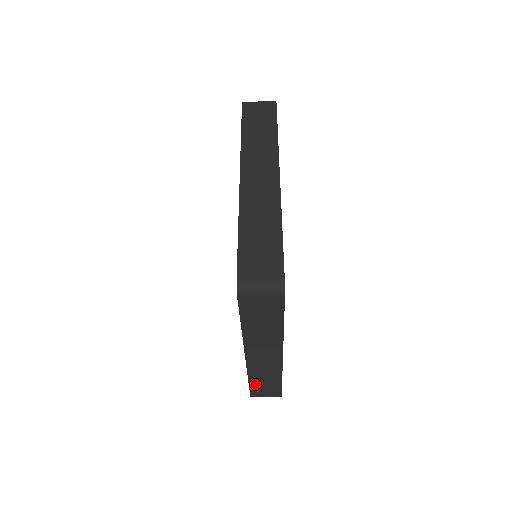
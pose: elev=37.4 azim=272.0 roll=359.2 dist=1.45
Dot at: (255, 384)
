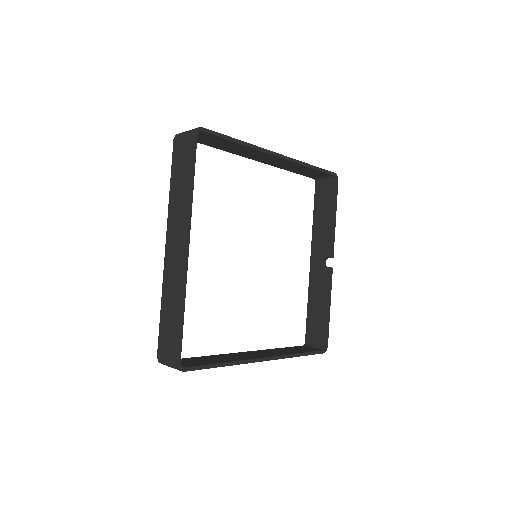
Dot at: occluded
